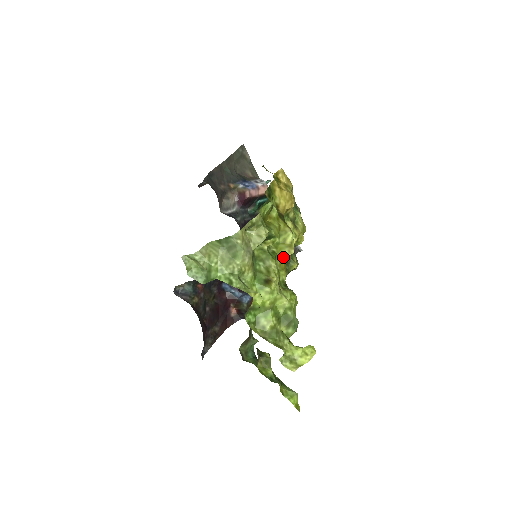
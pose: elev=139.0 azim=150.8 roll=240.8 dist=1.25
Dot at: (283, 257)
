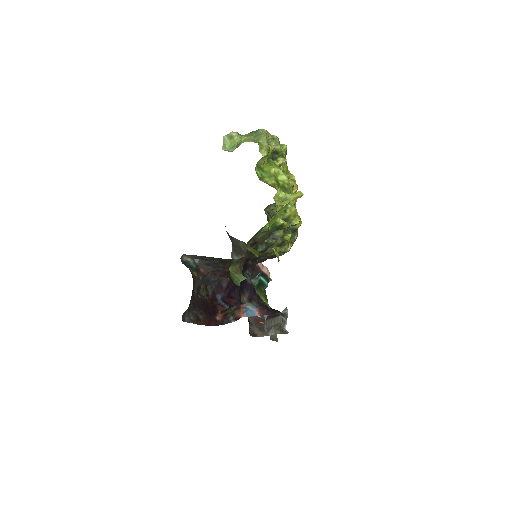
Dot at: occluded
